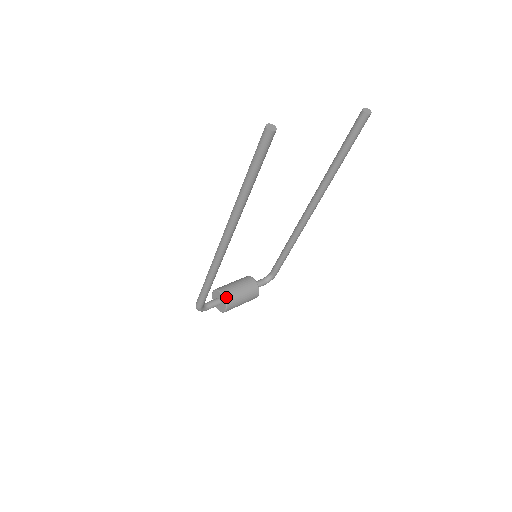
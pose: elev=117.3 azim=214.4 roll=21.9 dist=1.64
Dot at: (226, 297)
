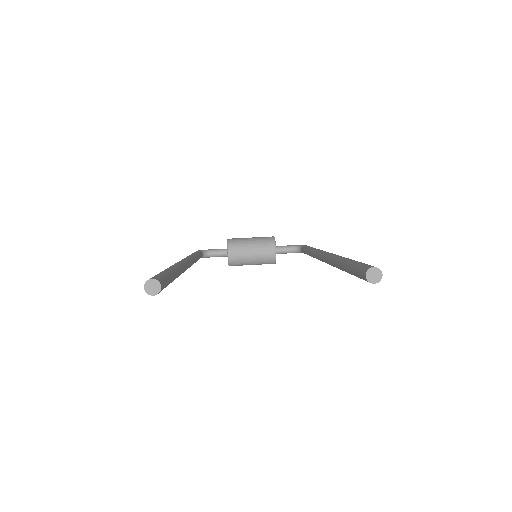
Dot at: (231, 258)
